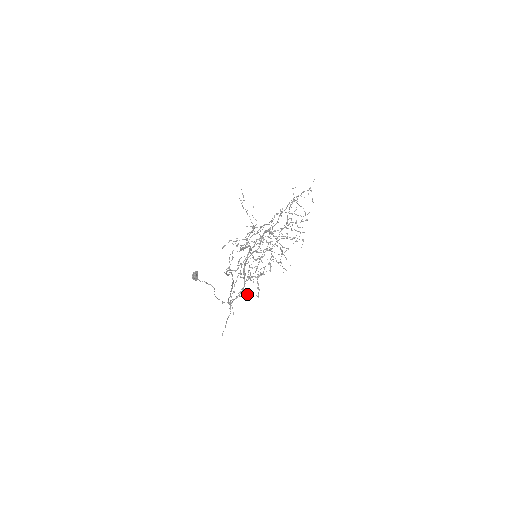
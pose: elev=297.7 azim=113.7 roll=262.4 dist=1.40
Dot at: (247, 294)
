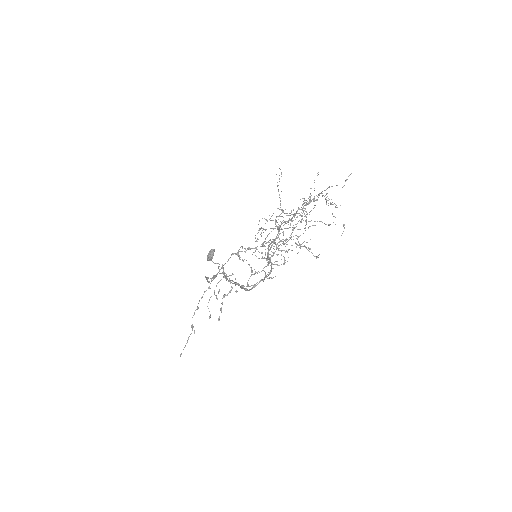
Dot at: (210, 314)
